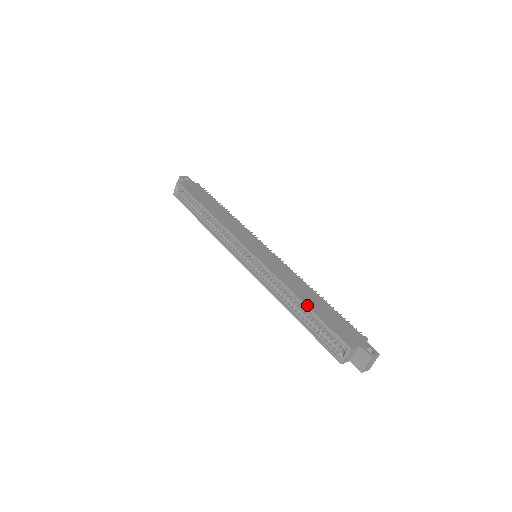
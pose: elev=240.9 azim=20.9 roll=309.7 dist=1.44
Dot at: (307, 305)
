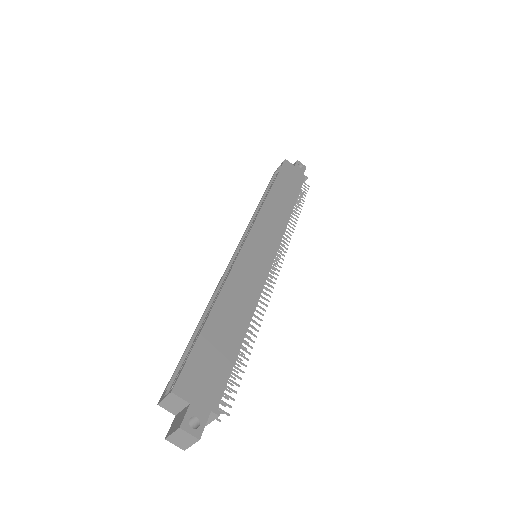
Dot at: (209, 318)
